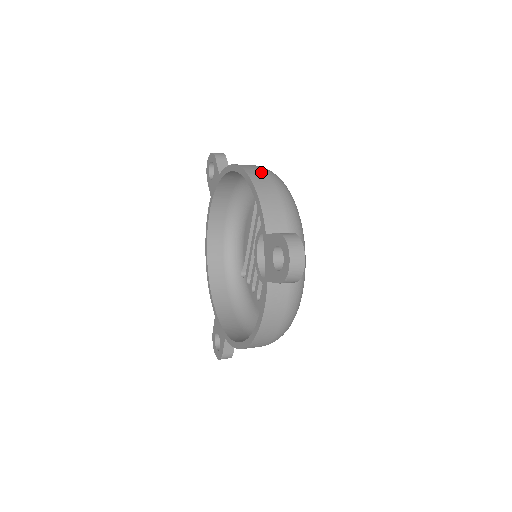
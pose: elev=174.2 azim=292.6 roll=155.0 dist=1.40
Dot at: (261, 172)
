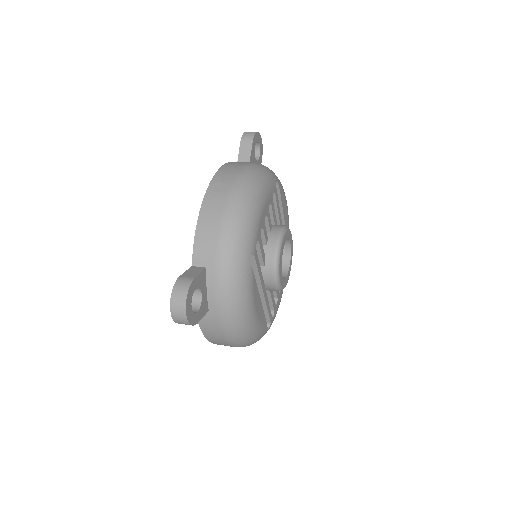
Dot at: (224, 188)
